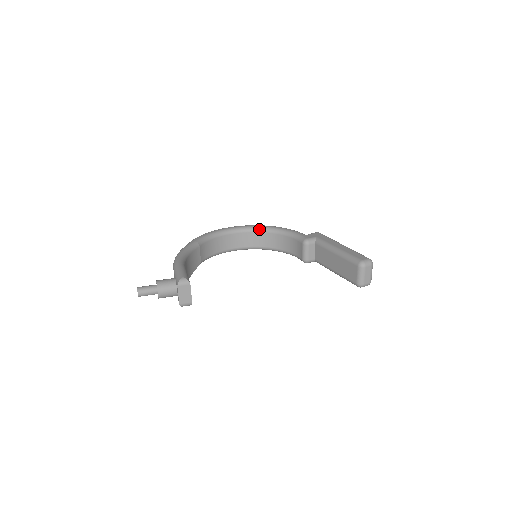
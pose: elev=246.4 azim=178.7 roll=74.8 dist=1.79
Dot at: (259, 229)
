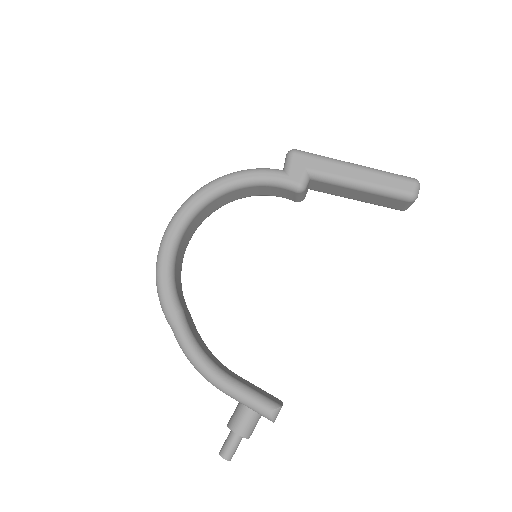
Dot at: (208, 201)
